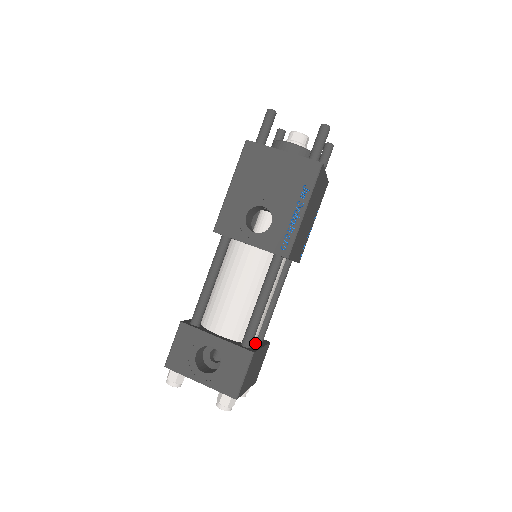
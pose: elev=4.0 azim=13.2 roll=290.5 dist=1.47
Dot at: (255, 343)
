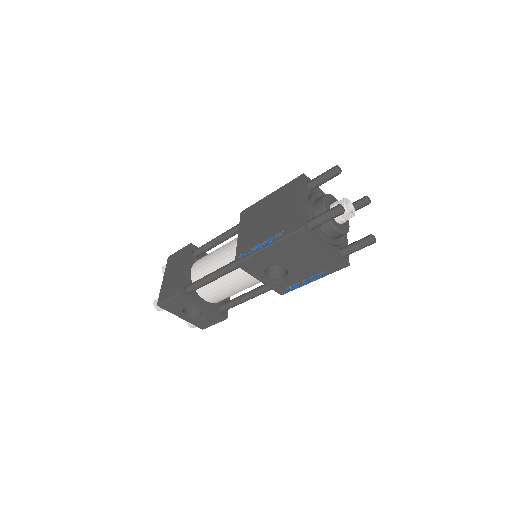
Dot at: occluded
